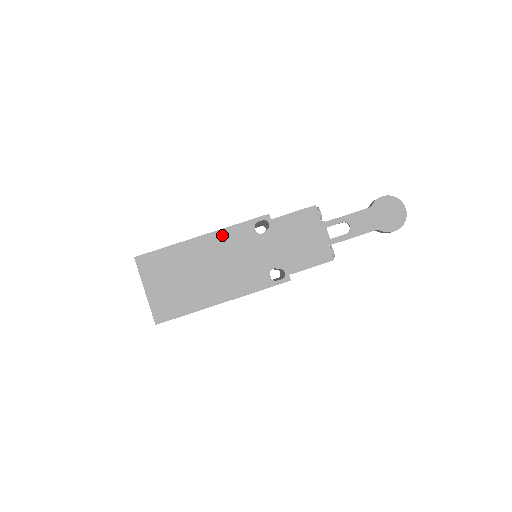
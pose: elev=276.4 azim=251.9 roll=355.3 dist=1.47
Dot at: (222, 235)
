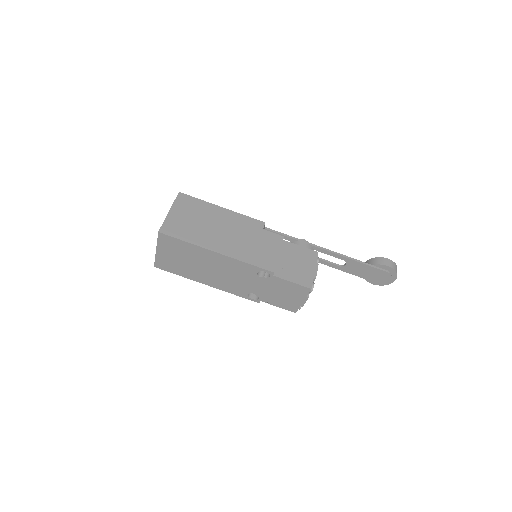
Dot at: (232, 261)
